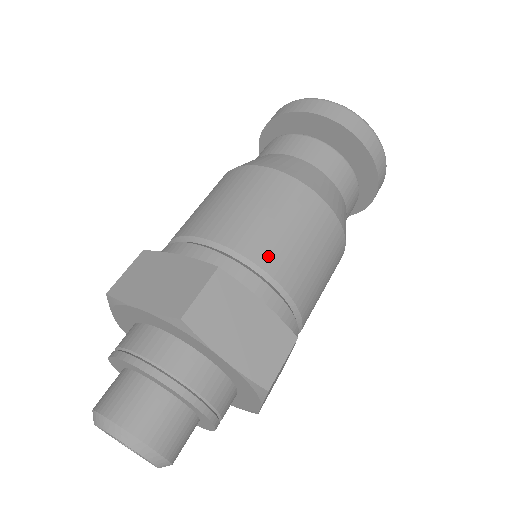
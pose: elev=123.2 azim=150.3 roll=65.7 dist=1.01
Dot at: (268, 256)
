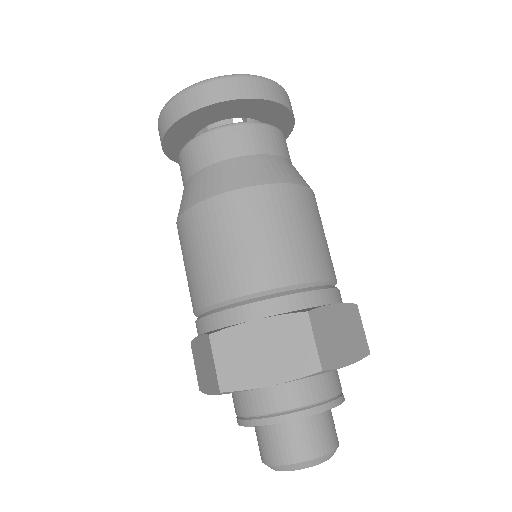
Dot at: (313, 268)
